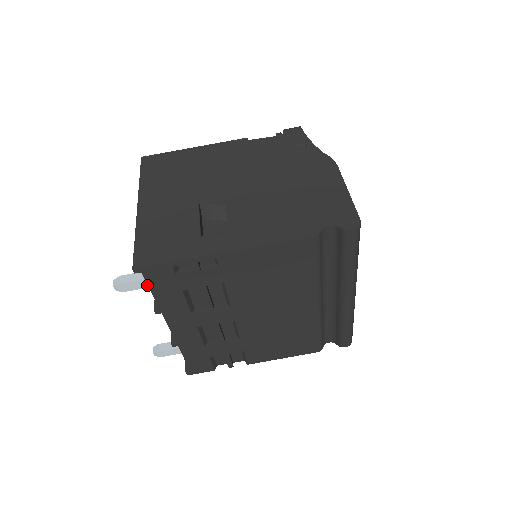
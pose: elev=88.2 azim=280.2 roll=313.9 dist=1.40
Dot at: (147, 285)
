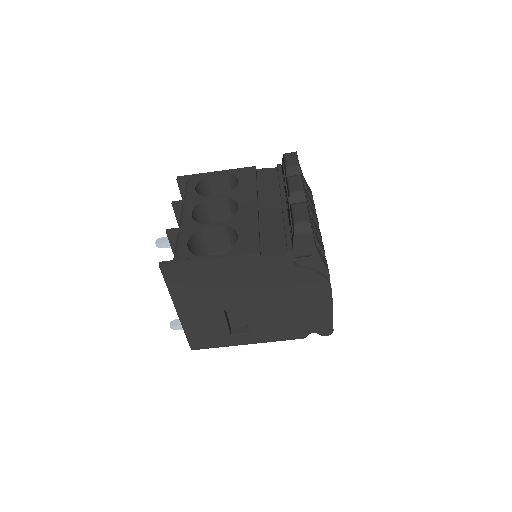
Dot at: occluded
